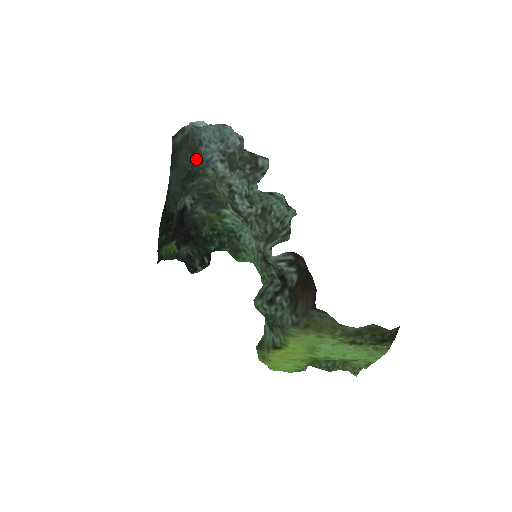
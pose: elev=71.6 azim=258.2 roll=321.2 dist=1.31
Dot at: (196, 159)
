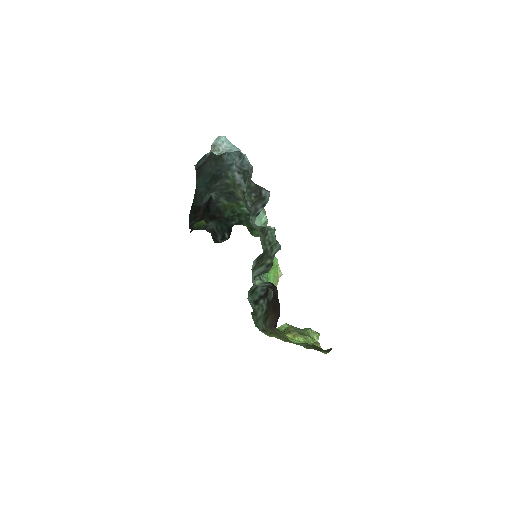
Dot at: (219, 165)
